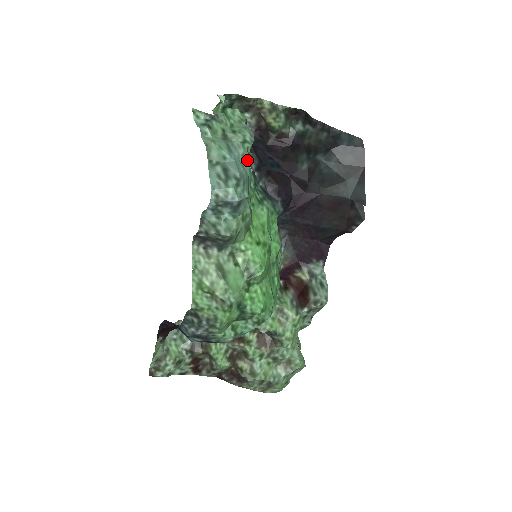
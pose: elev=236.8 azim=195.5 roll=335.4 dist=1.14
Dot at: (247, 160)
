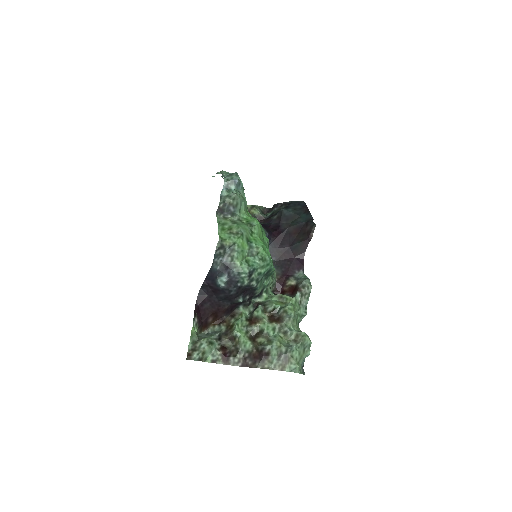
Dot at: occluded
